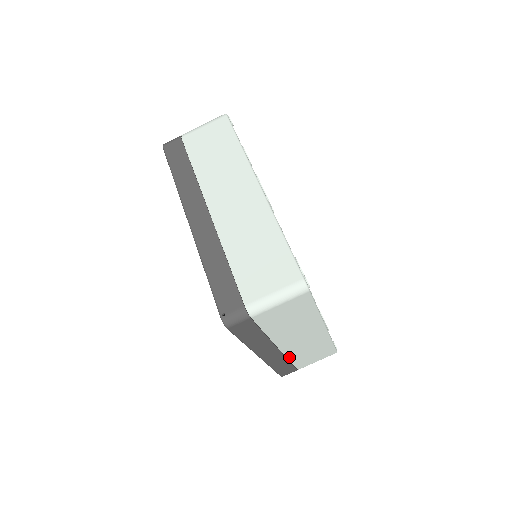
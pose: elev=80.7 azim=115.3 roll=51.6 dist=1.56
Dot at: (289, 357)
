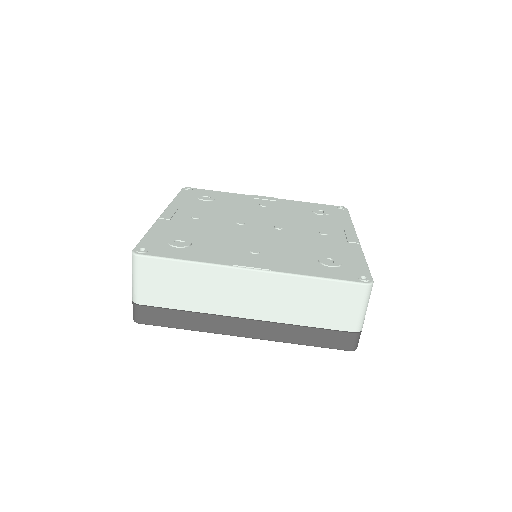
Dot at: (289, 322)
